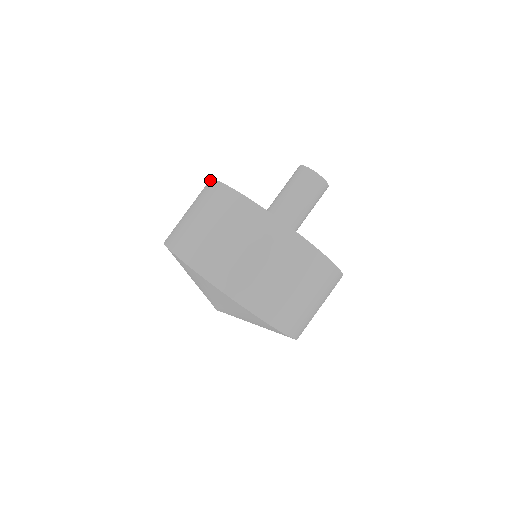
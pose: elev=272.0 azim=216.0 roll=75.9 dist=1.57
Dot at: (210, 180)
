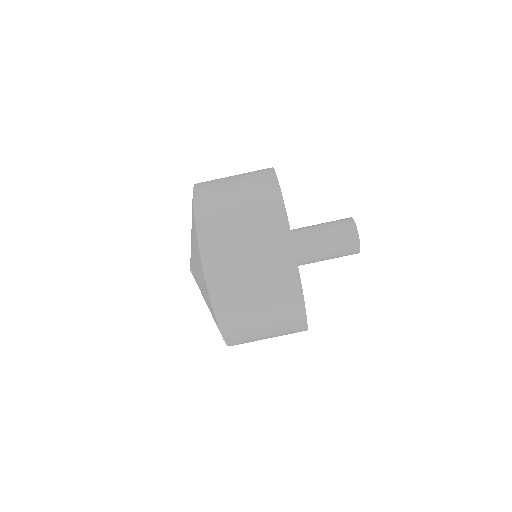
Dot at: (281, 199)
